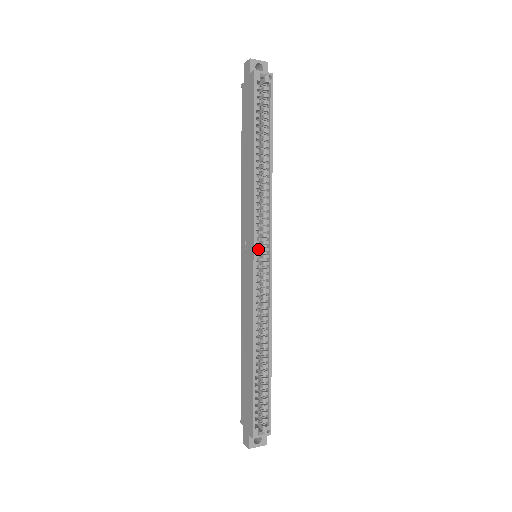
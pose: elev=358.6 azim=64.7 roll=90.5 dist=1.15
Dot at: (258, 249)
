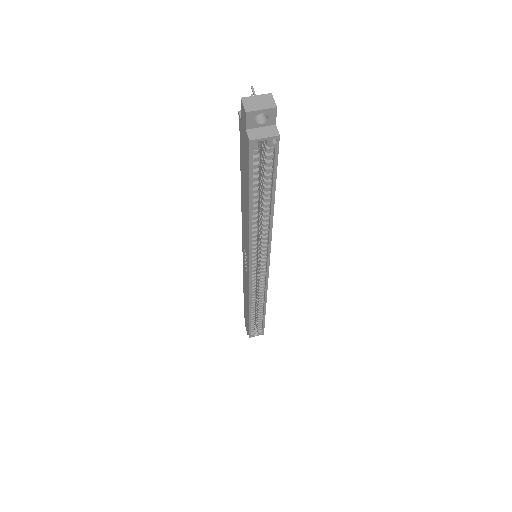
Dot at: (255, 267)
